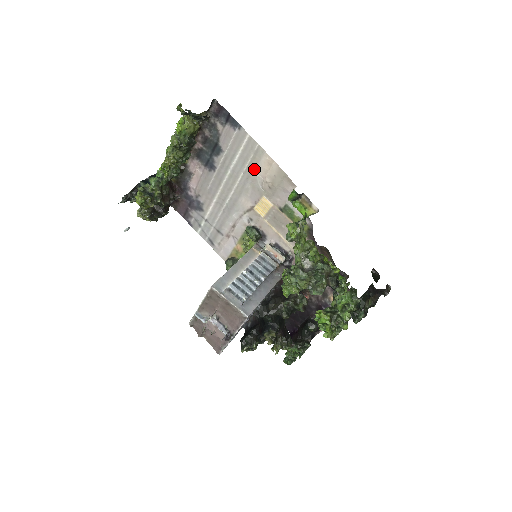
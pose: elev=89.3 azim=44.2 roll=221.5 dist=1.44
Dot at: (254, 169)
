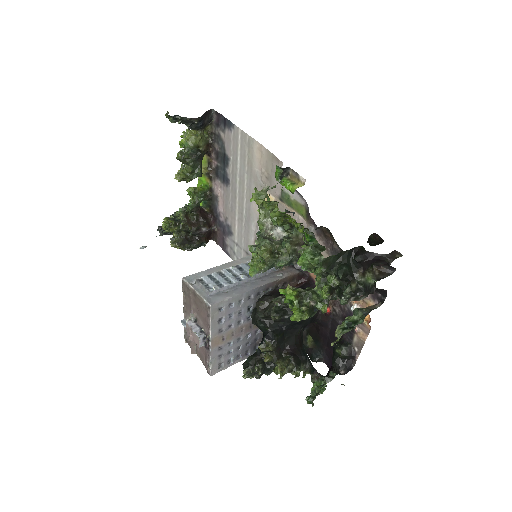
Dot at: (252, 164)
